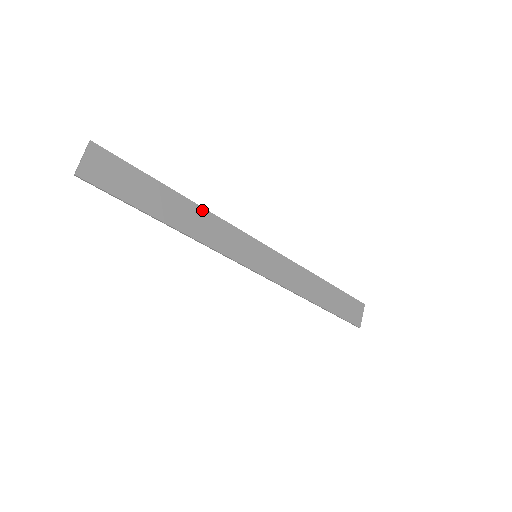
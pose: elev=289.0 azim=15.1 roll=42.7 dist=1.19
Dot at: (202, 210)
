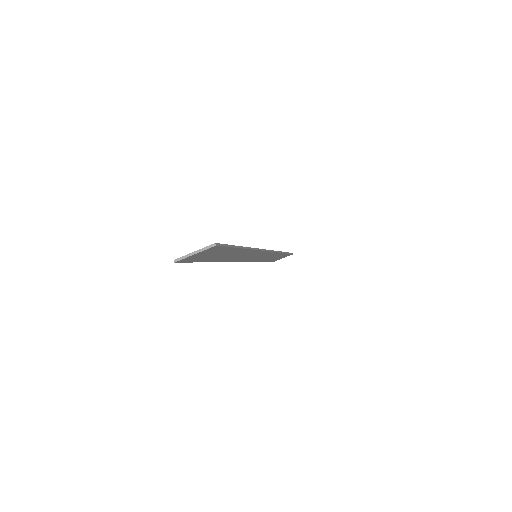
Dot at: (251, 251)
